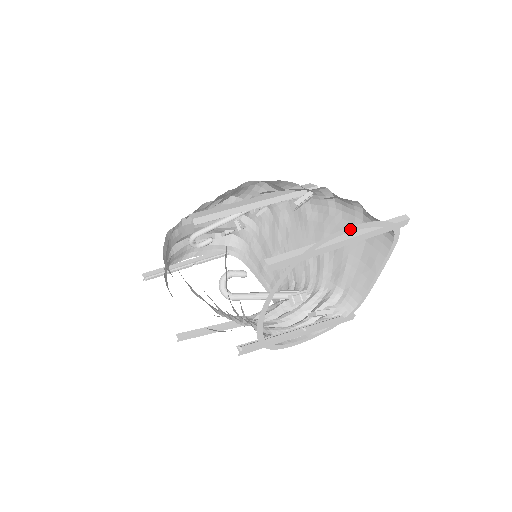
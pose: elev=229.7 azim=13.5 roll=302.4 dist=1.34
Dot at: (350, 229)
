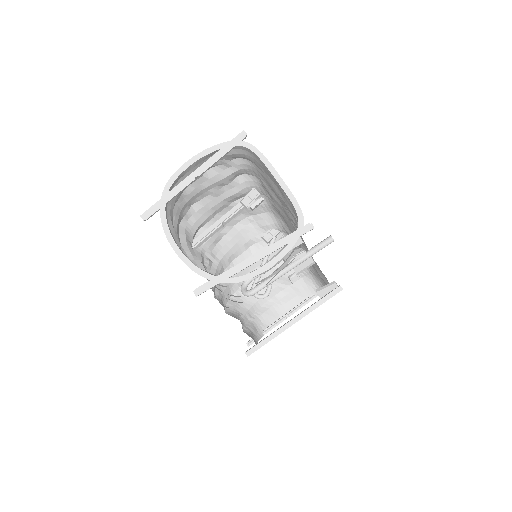
Dot at: (186, 166)
